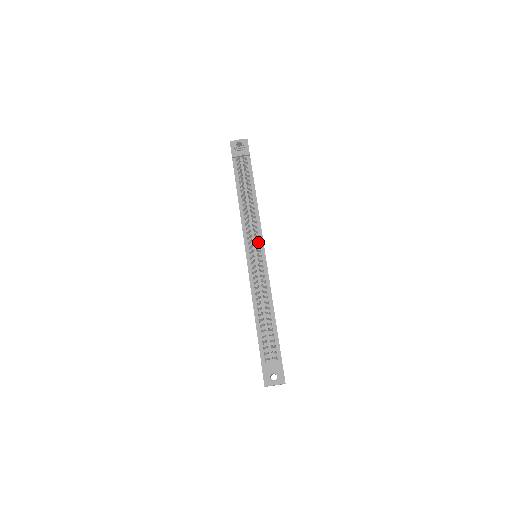
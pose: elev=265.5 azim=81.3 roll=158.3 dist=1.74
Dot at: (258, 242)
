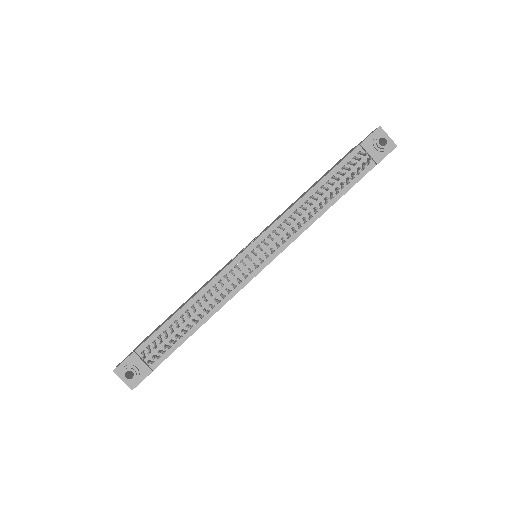
Dot at: (272, 251)
